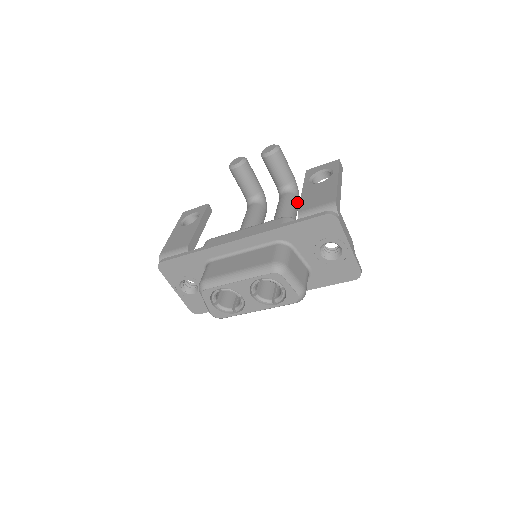
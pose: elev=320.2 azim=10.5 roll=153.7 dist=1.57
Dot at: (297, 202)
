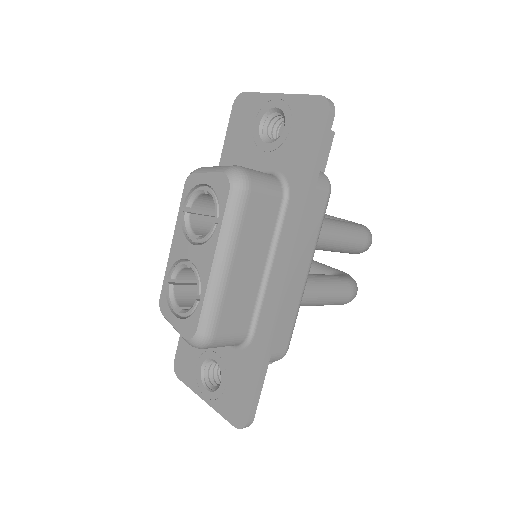
Dot at: (351, 223)
